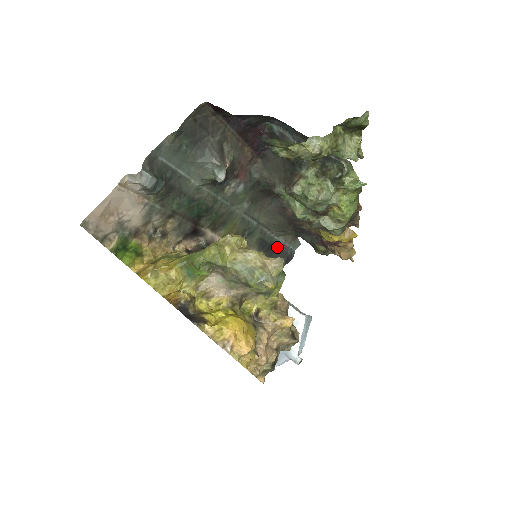
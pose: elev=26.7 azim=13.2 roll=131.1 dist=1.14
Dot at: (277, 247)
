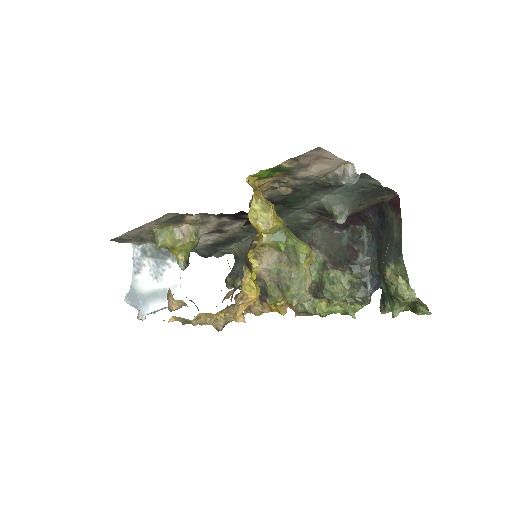
Dot at: (222, 246)
